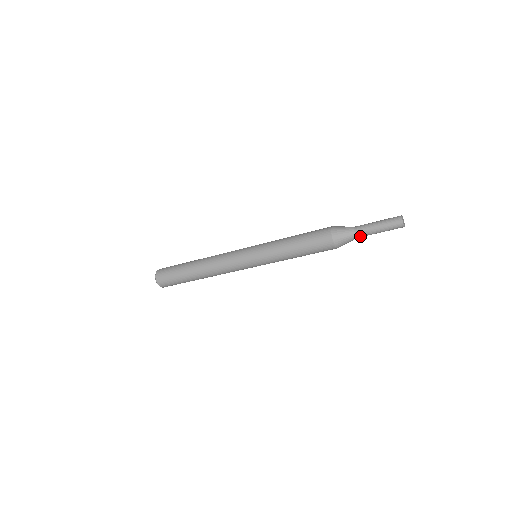
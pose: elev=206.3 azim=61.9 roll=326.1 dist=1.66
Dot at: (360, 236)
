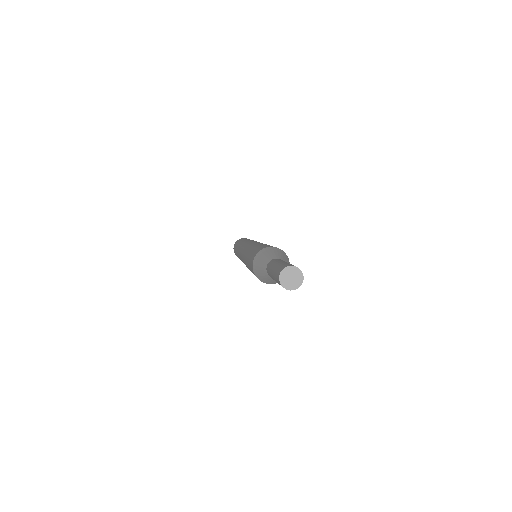
Dot at: occluded
